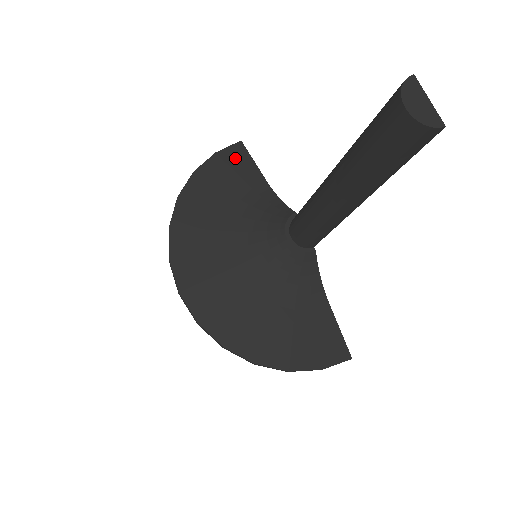
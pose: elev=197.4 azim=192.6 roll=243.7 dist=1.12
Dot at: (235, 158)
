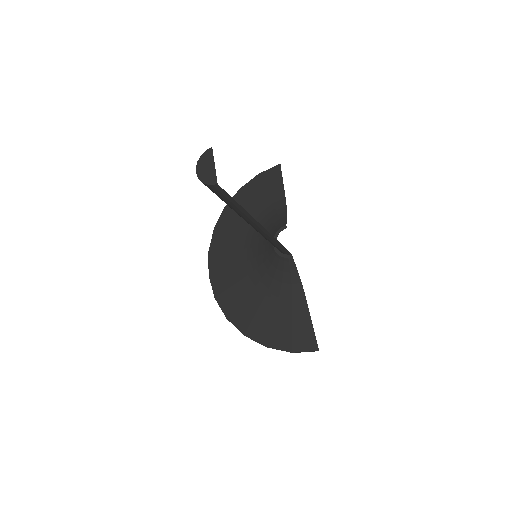
Dot at: (270, 178)
